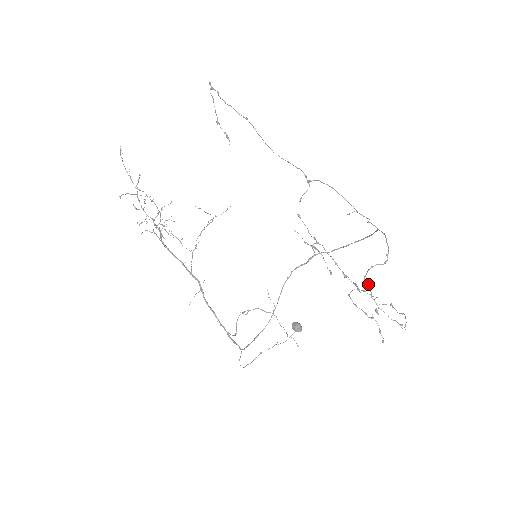
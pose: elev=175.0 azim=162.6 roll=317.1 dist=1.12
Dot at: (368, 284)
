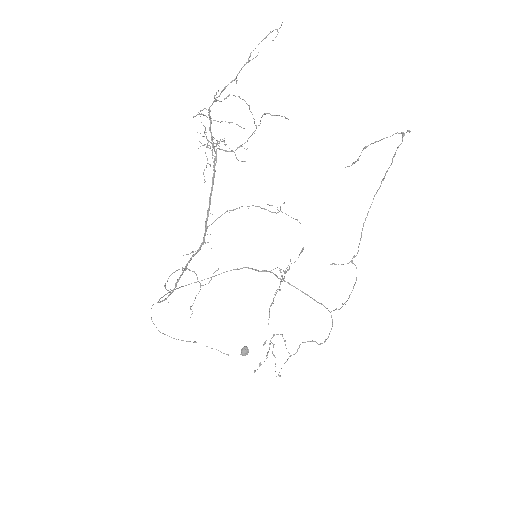
Dot at: occluded
